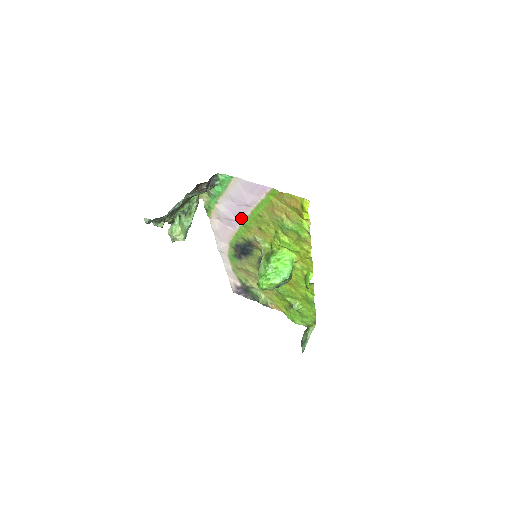
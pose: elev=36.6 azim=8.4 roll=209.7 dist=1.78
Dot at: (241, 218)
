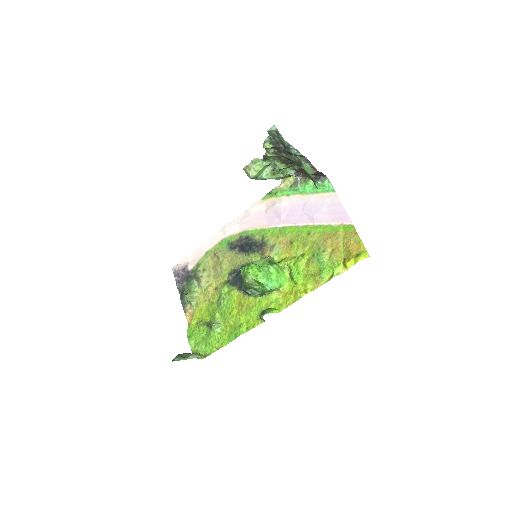
Dot at: (288, 222)
